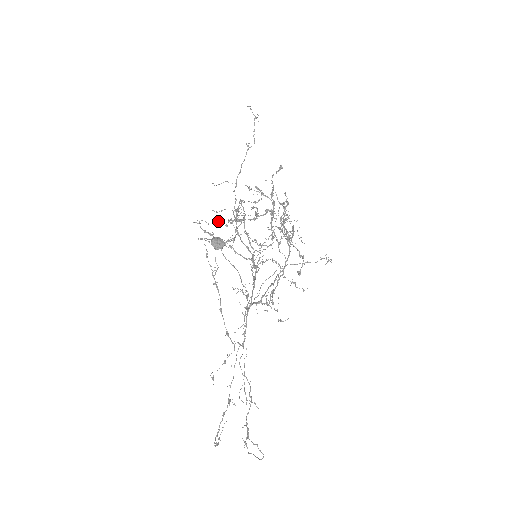
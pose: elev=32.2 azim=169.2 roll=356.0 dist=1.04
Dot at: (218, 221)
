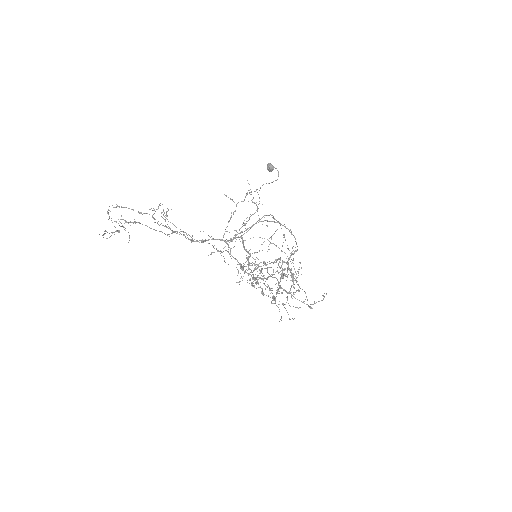
Dot at: occluded
